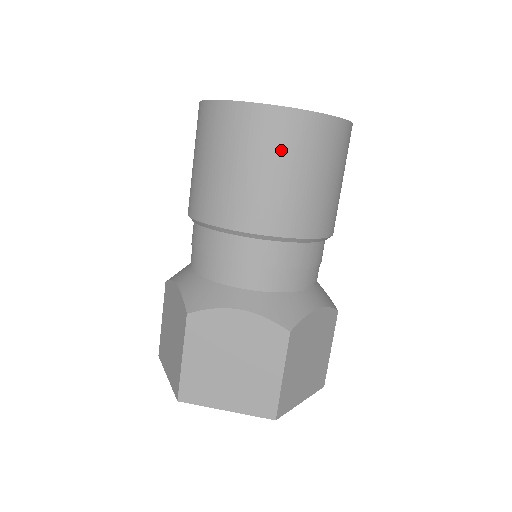
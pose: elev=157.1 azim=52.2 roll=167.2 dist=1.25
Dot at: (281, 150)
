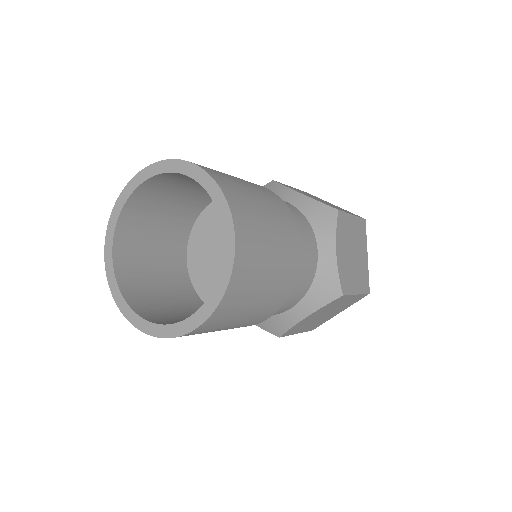
Dot at: occluded
